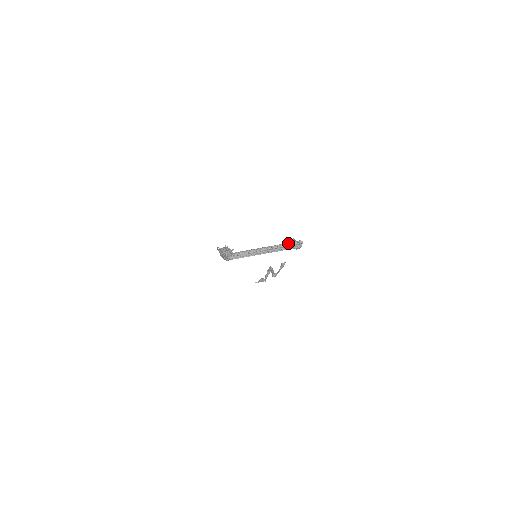
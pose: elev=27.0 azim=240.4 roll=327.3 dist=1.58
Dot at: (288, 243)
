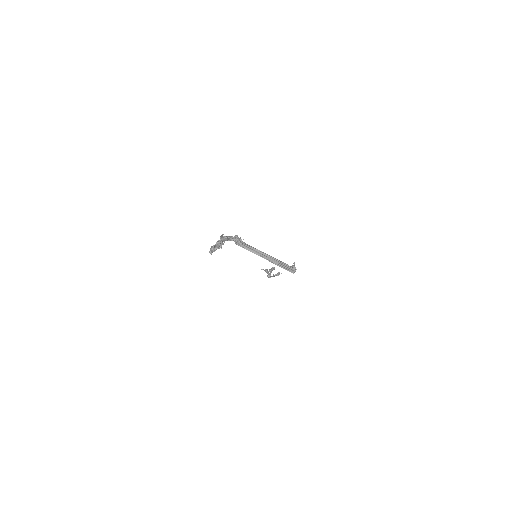
Dot at: occluded
